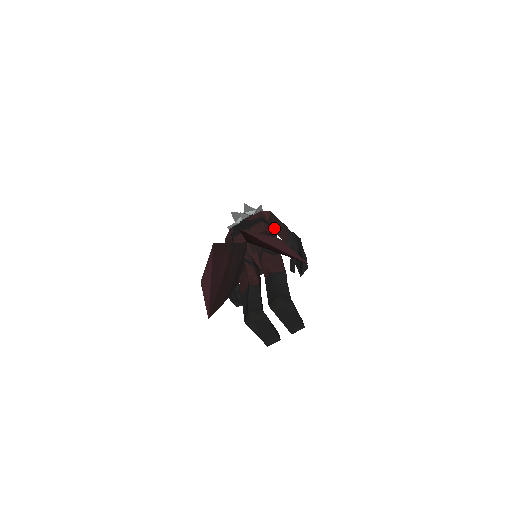
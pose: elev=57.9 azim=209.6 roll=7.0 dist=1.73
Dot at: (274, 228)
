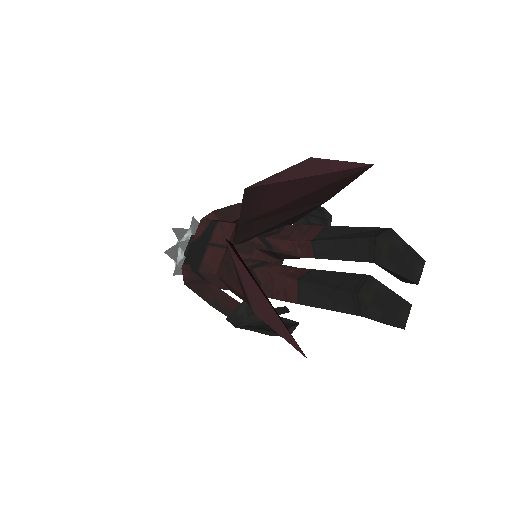
Dot at: occluded
